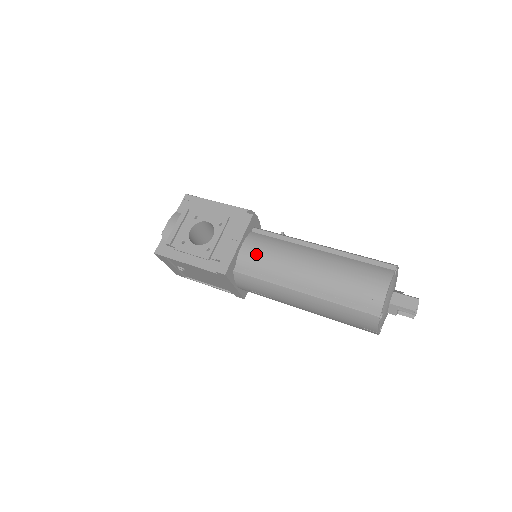
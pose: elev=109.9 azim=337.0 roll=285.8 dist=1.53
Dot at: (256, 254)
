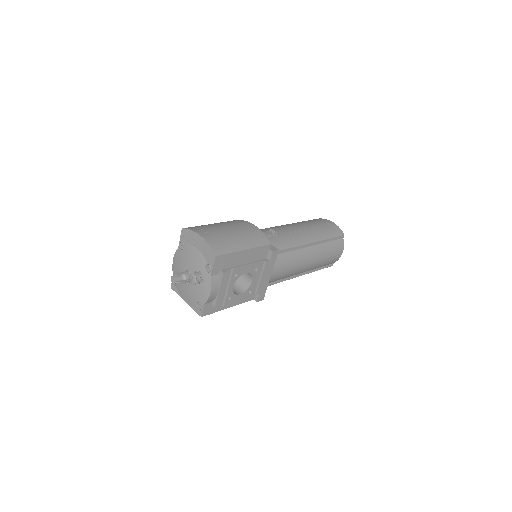
Dot at: (280, 274)
